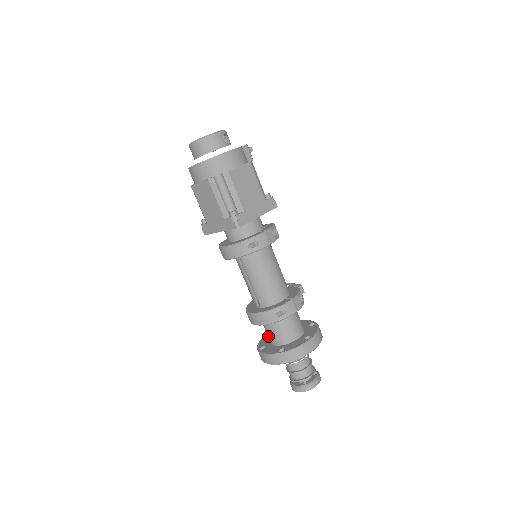
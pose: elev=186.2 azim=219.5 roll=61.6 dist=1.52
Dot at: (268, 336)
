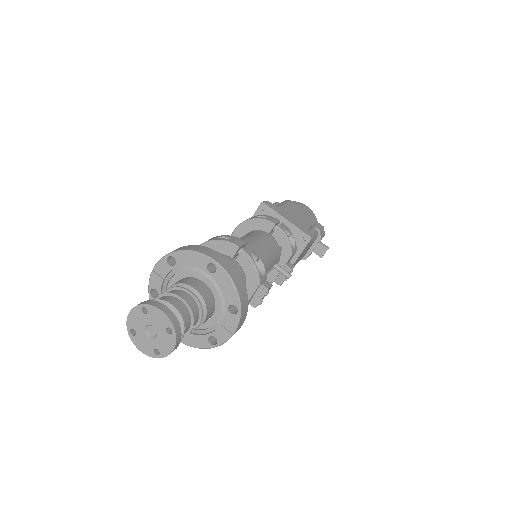
Dot at: occluded
